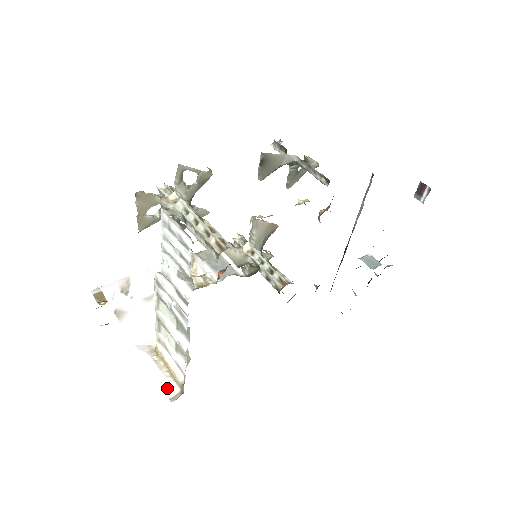
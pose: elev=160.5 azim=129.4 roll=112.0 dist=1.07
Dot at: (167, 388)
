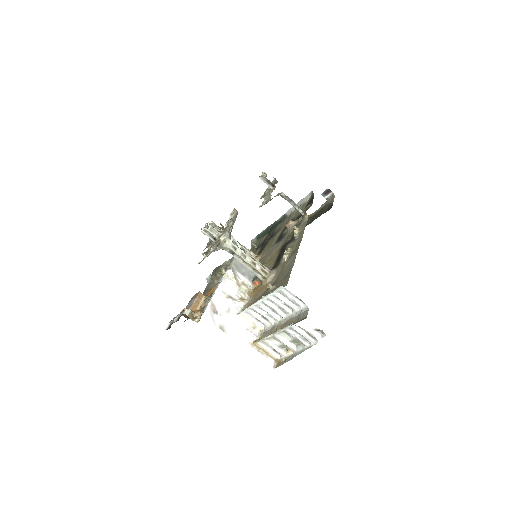
Dot at: (269, 362)
